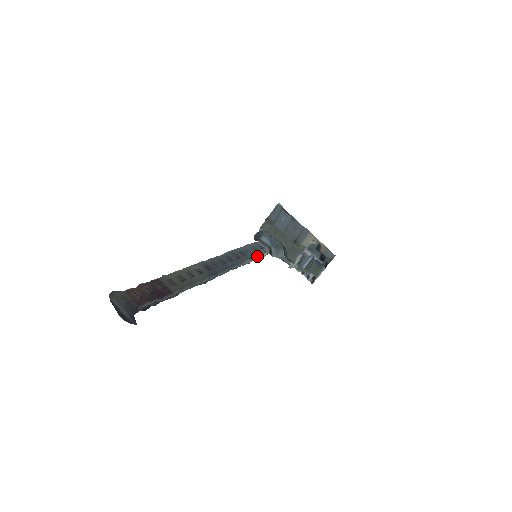
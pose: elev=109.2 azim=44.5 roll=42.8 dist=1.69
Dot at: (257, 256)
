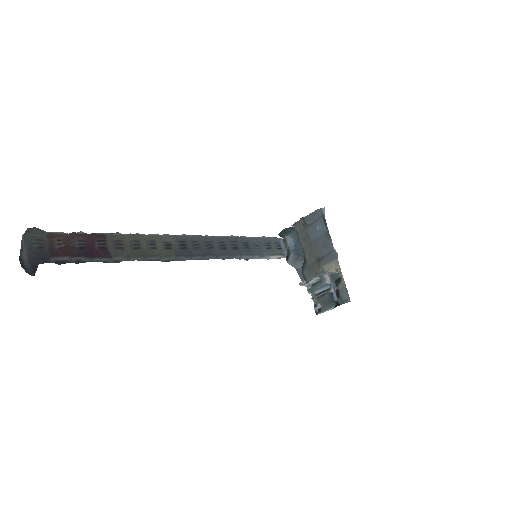
Dot at: (265, 255)
